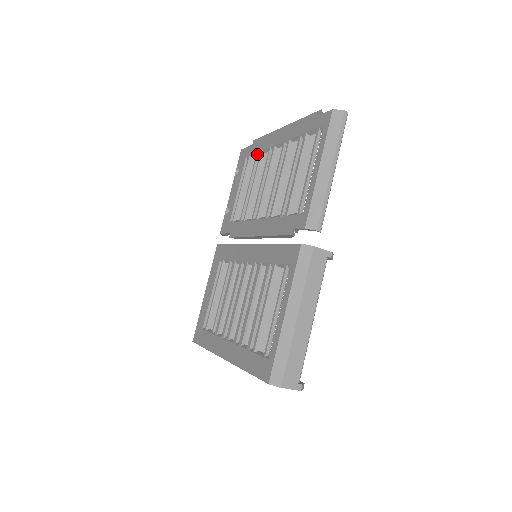
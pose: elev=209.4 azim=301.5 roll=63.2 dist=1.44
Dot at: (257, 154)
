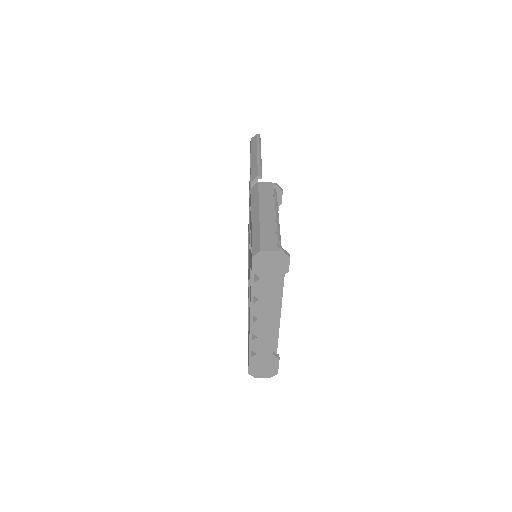
Dot at: occluded
